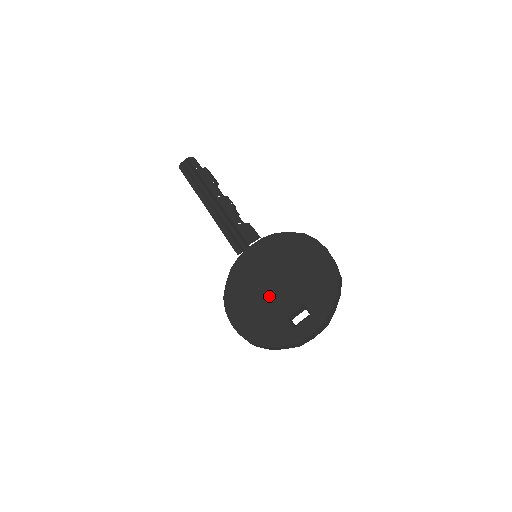
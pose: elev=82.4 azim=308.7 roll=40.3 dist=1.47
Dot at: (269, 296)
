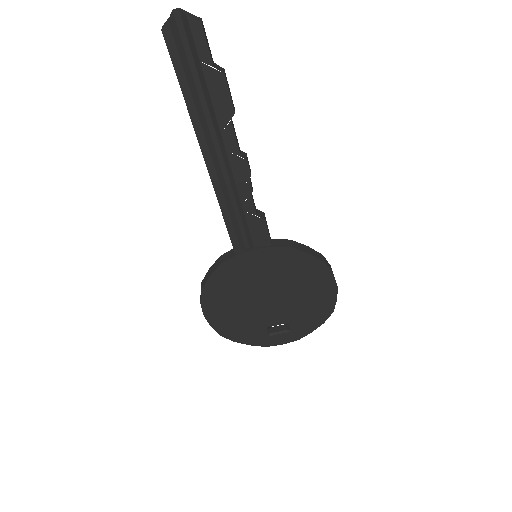
Dot at: (256, 306)
